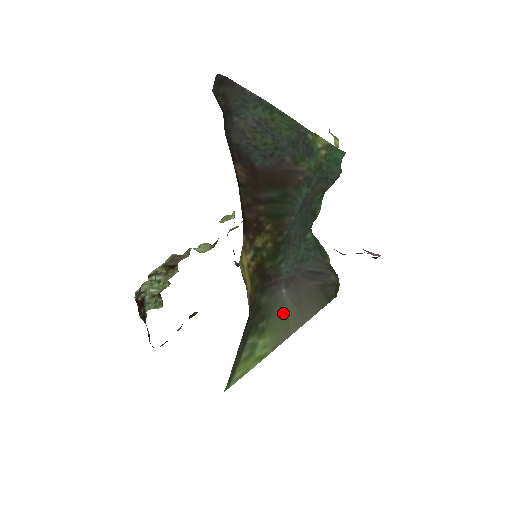
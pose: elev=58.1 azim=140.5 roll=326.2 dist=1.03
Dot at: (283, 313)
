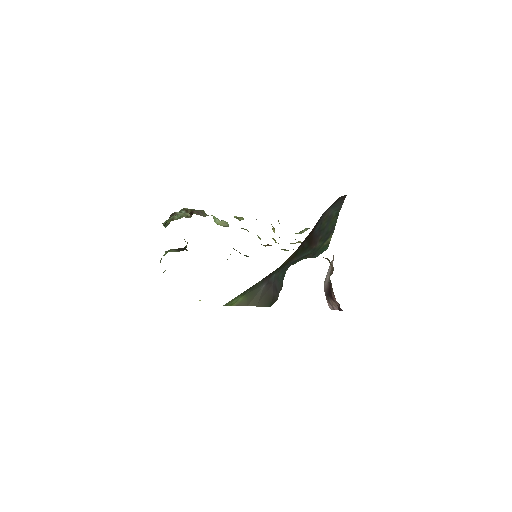
Dot at: (255, 294)
